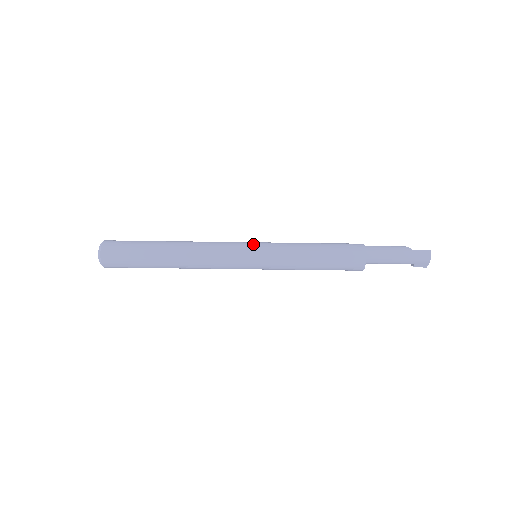
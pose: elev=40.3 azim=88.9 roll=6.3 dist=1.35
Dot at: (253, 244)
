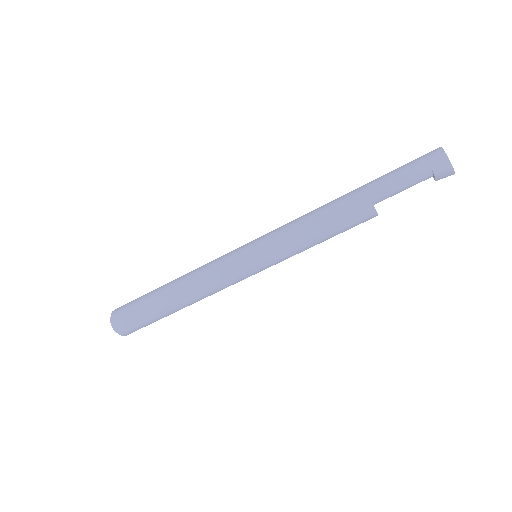
Dot at: occluded
